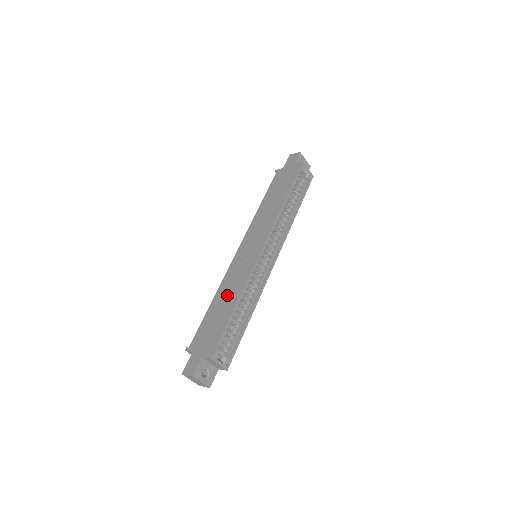
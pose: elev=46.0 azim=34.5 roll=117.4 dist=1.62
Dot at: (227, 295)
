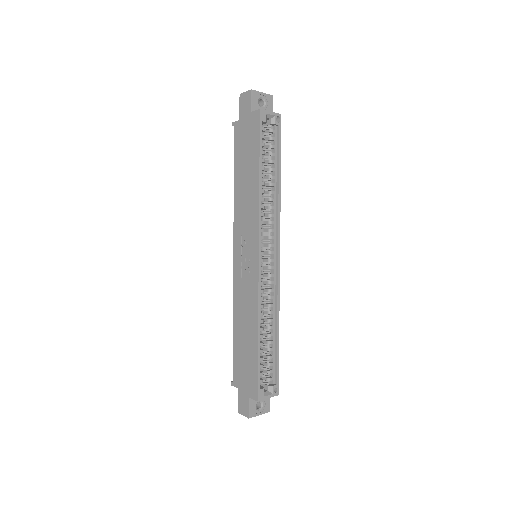
Dot at: (245, 322)
